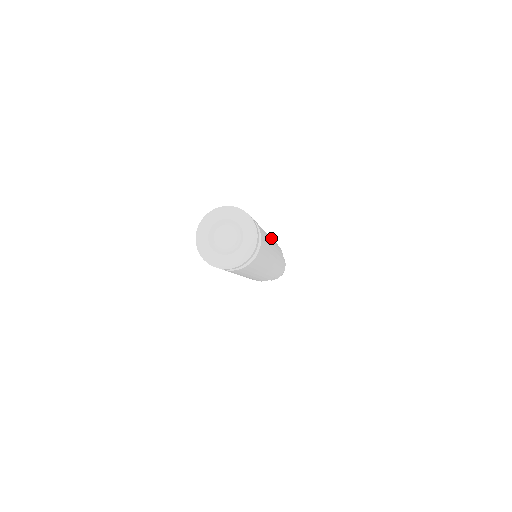
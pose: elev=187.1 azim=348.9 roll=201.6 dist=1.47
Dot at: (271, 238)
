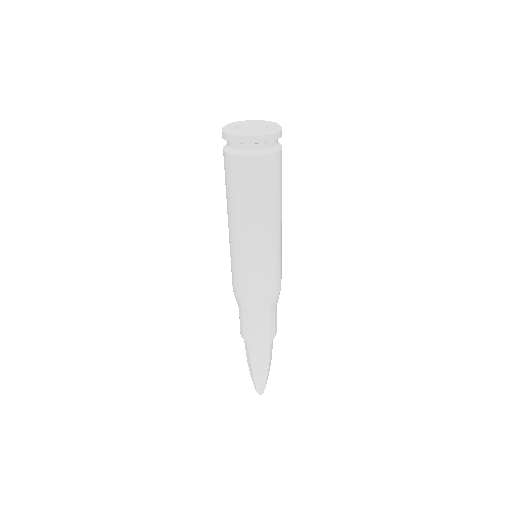
Dot at: (281, 236)
